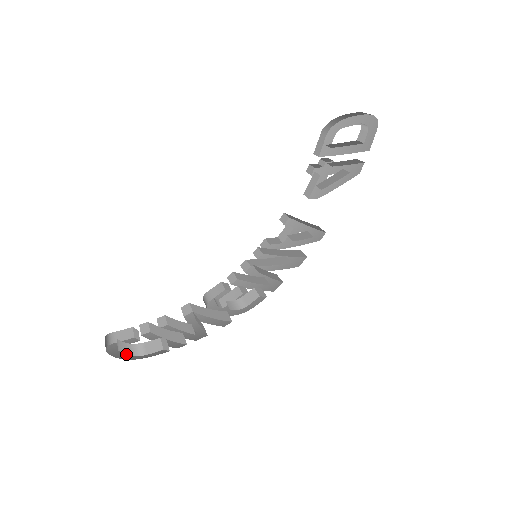
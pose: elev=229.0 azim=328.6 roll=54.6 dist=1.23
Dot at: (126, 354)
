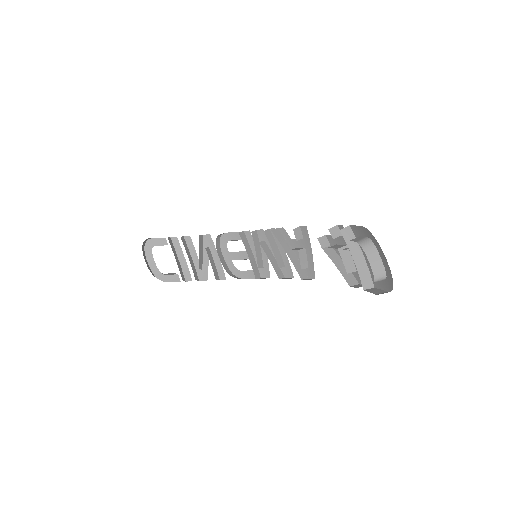
Dot at: (155, 264)
